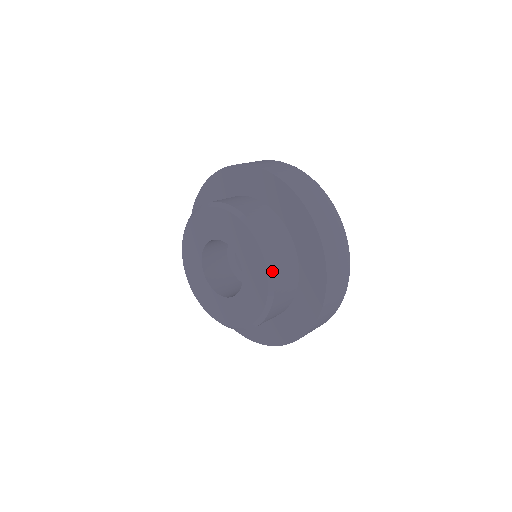
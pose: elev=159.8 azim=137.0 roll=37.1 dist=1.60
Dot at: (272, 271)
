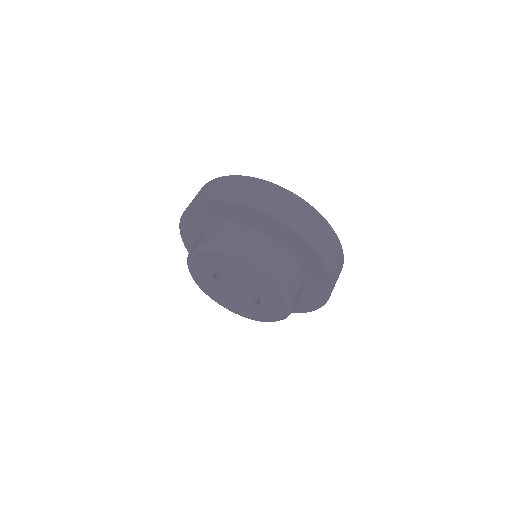
Dot at: (259, 266)
